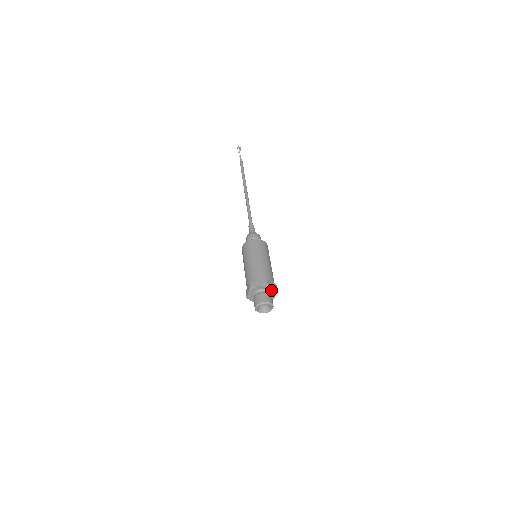
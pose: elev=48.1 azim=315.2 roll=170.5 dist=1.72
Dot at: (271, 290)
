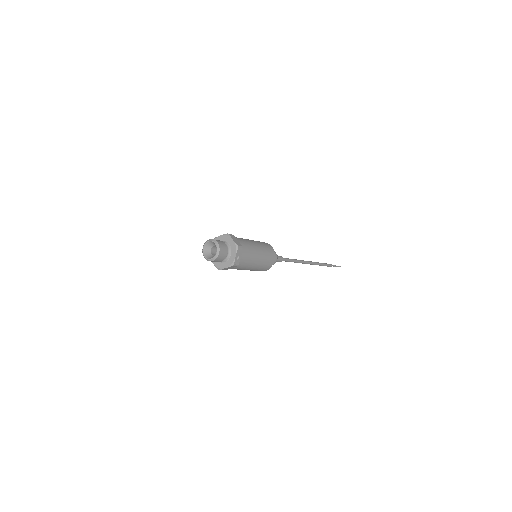
Dot at: (232, 245)
